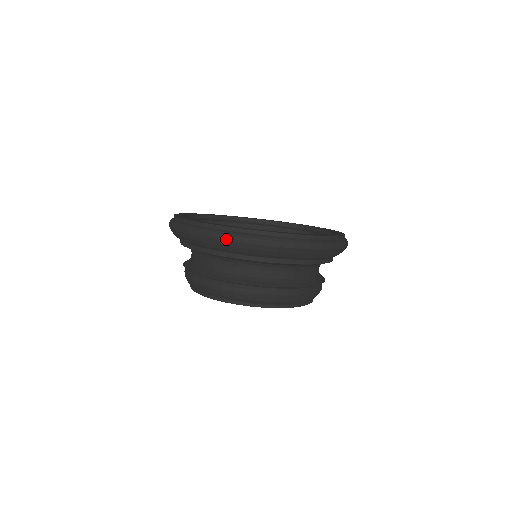
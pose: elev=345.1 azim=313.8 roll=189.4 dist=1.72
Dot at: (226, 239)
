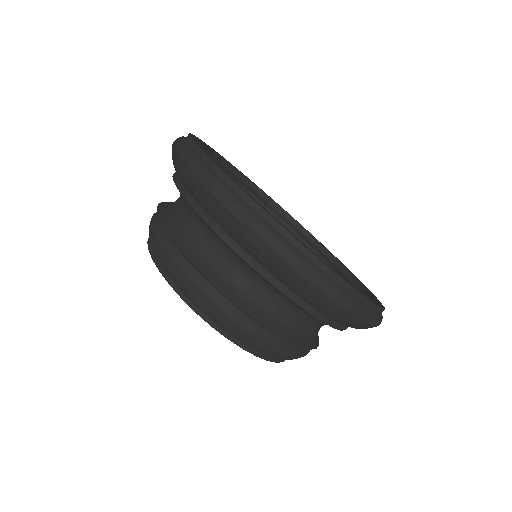
Dot at: (174, 145)
